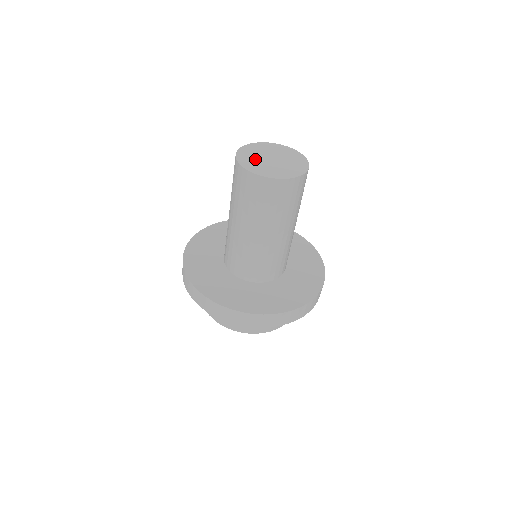
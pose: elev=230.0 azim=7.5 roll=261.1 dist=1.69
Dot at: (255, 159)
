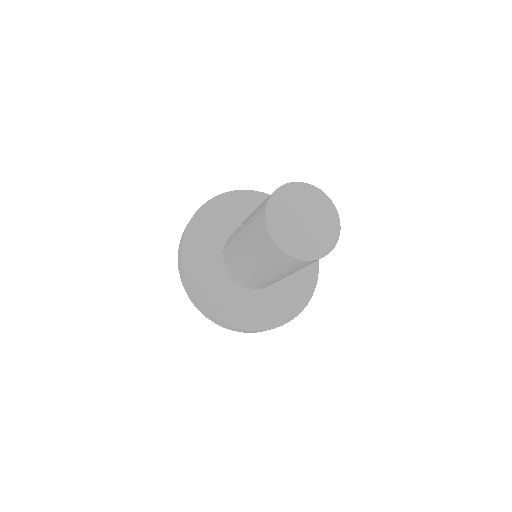
Dot at: (288, 228)
